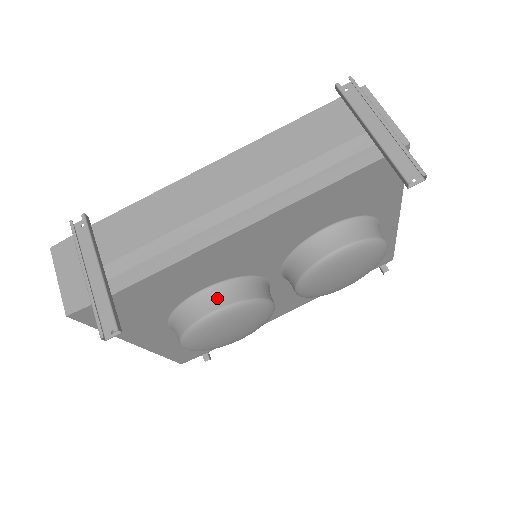
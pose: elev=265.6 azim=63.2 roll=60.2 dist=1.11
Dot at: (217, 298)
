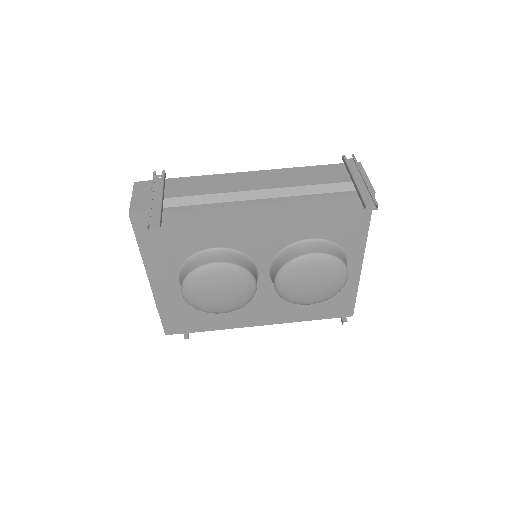
Dot at: (222, 256)
